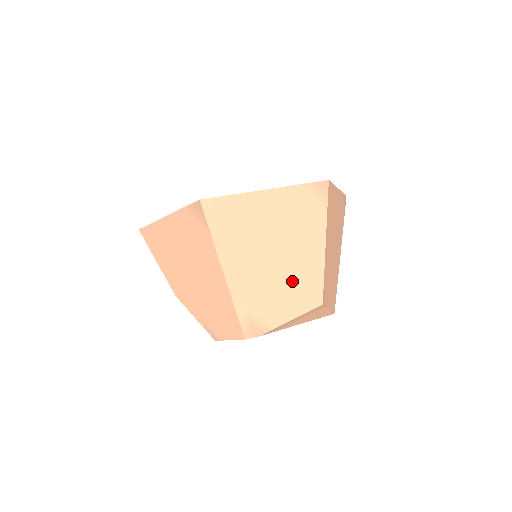
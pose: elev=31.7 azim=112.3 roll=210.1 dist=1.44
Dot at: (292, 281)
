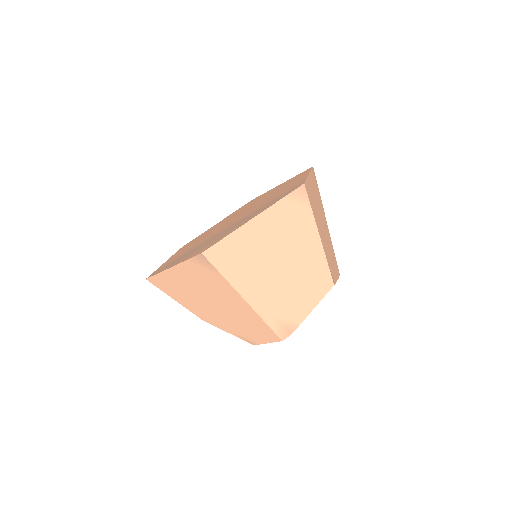
Dot at: (303, 279)
